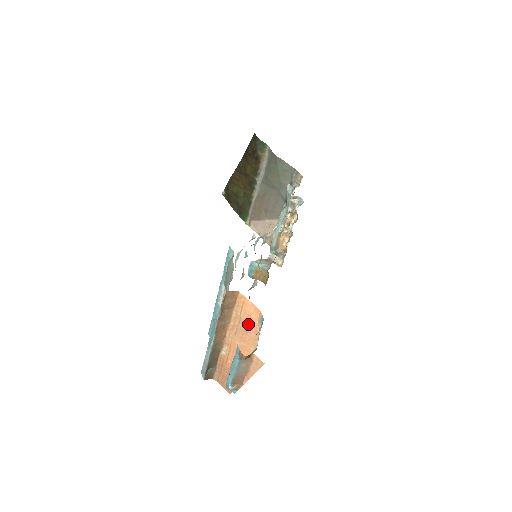
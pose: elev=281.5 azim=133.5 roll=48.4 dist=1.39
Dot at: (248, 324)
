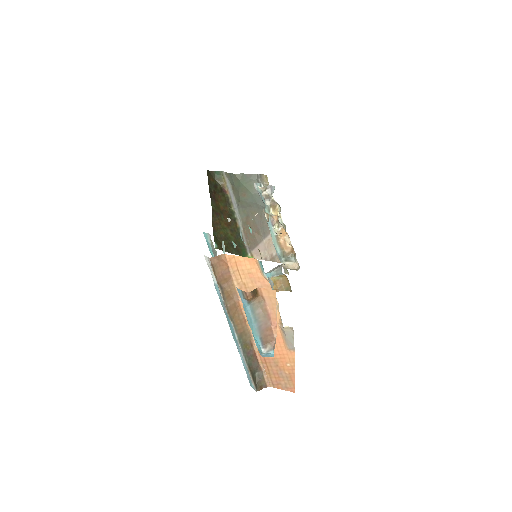
Dot at: (255, 285)
